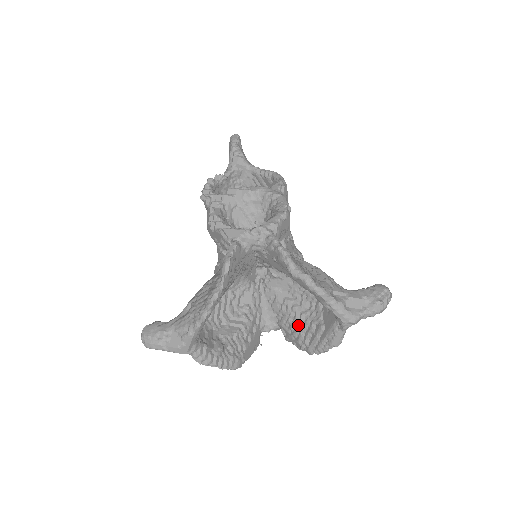
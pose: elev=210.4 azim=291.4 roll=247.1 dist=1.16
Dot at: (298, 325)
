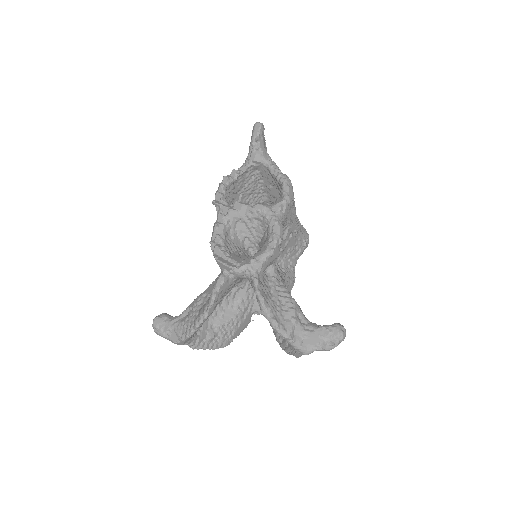
Dot at: occluded
